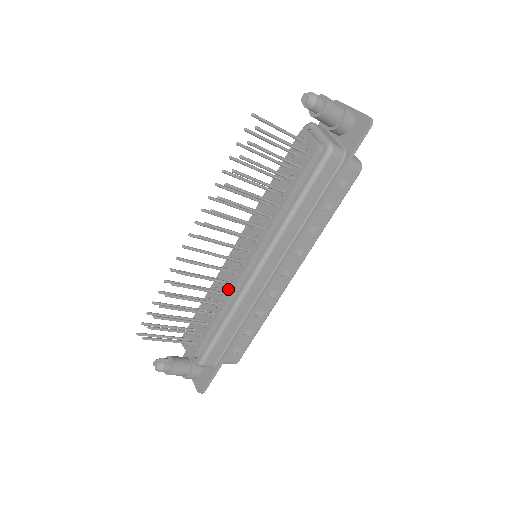
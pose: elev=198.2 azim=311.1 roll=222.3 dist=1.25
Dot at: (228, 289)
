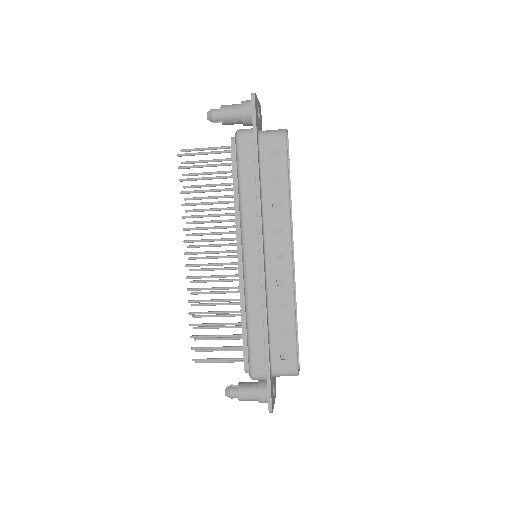
Dot at: (240, 293)
